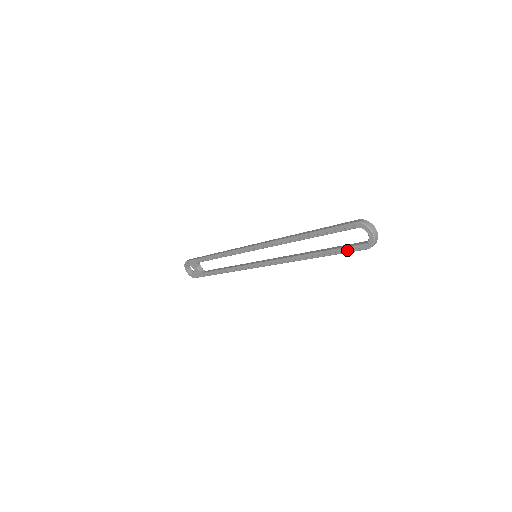
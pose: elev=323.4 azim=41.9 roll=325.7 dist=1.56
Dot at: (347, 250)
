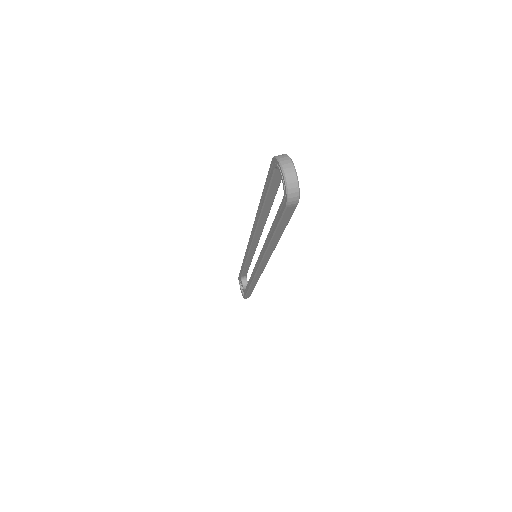
Dot at: (279, 216)
